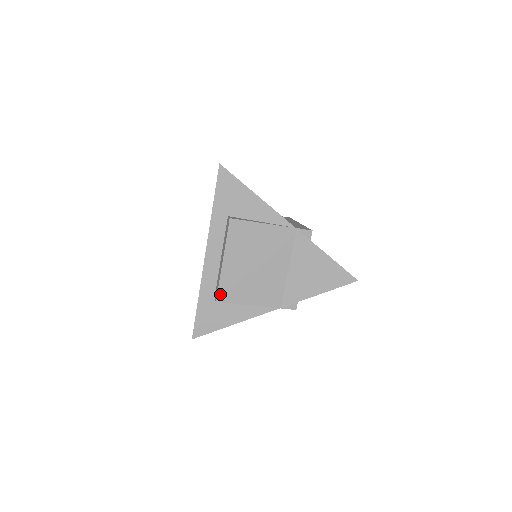
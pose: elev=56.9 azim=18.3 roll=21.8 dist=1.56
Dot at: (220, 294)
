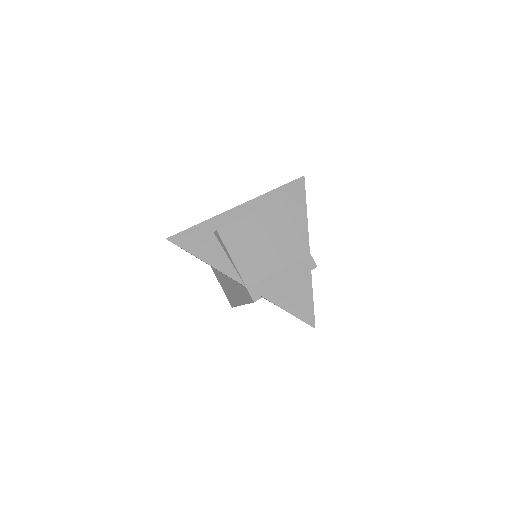
Dot at: (225, 229)
